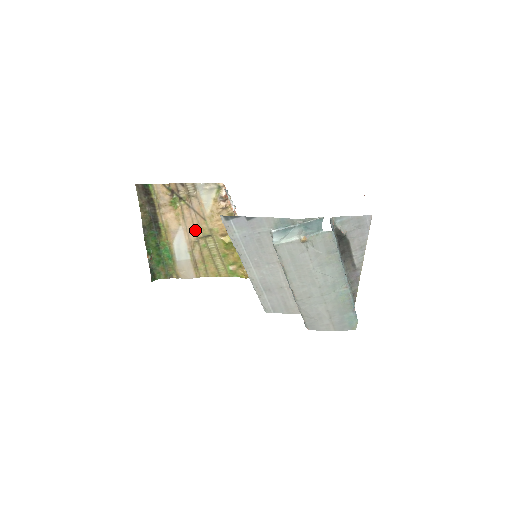
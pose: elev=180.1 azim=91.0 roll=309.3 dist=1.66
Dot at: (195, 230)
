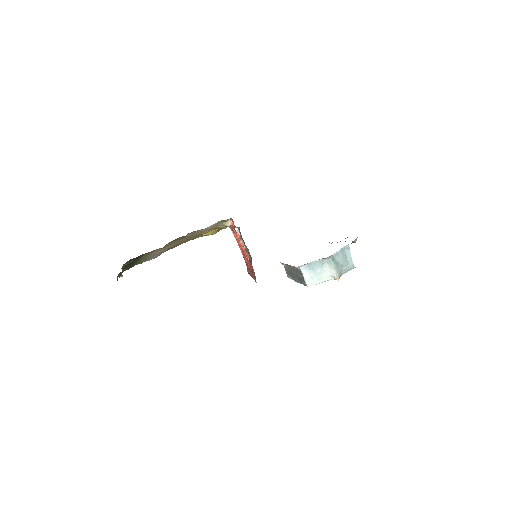
Dot at: occluded
